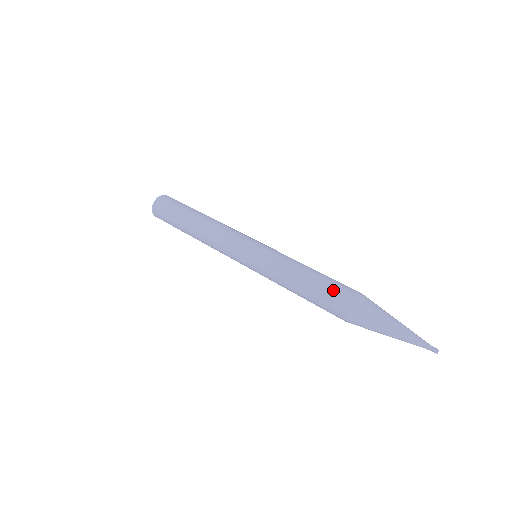
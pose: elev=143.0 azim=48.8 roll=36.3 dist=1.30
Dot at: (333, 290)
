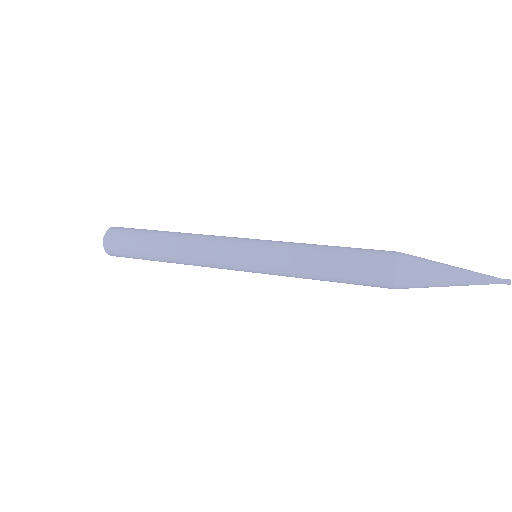
Dot at: (370, 253)
